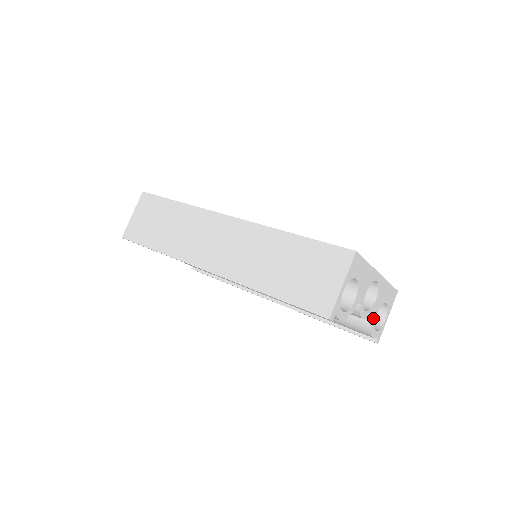
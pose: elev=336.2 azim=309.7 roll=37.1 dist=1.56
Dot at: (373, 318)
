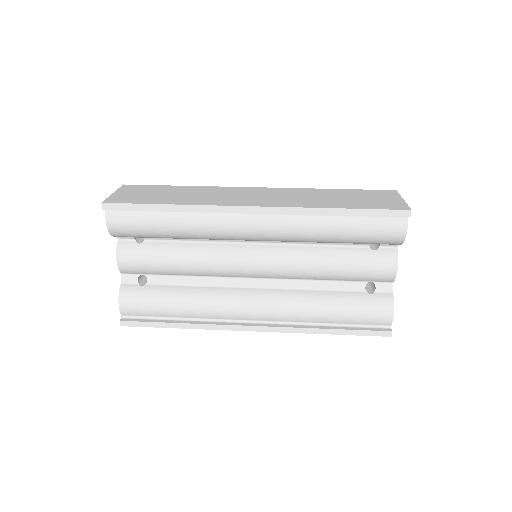
Dot at: (392, 292)
